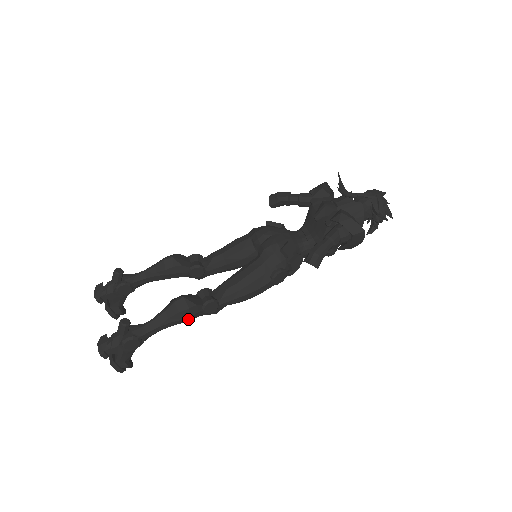
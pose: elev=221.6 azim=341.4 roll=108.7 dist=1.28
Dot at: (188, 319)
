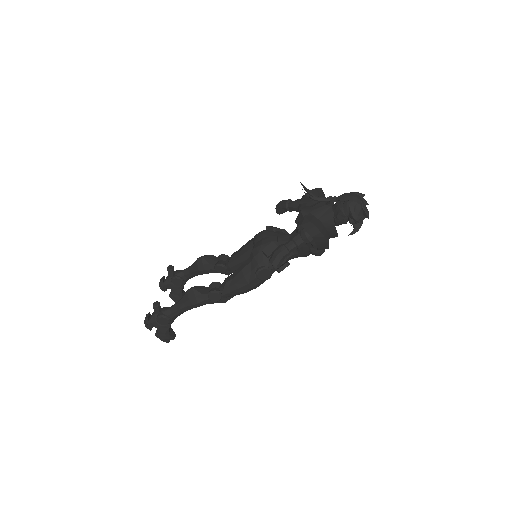
Dot at: (198, 305)
